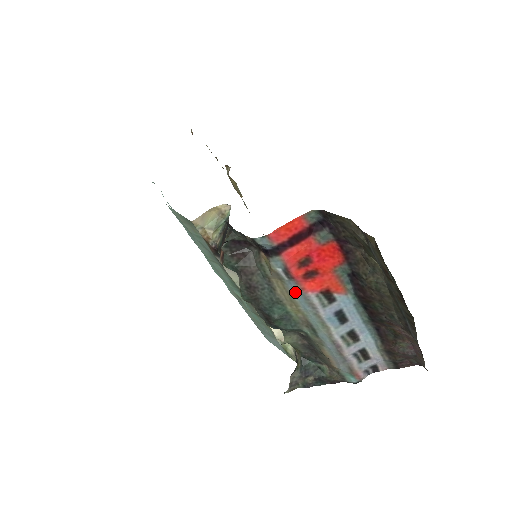
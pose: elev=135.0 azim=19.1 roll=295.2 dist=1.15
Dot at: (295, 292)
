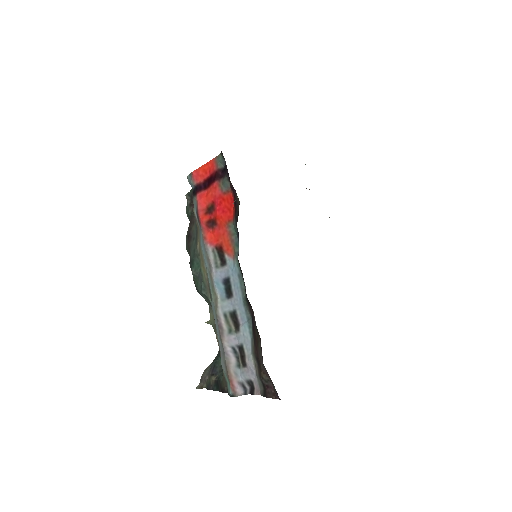
Dot at: (201, 241)
